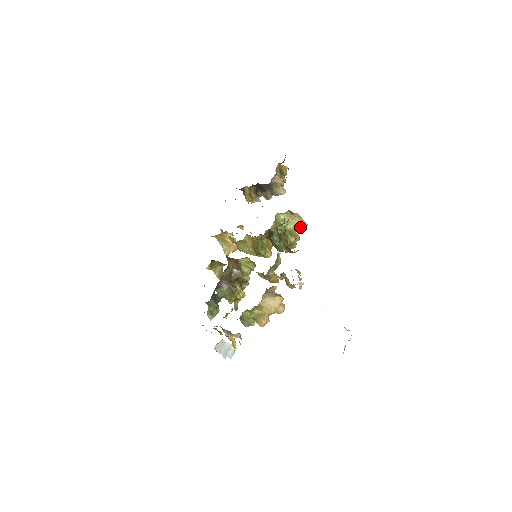
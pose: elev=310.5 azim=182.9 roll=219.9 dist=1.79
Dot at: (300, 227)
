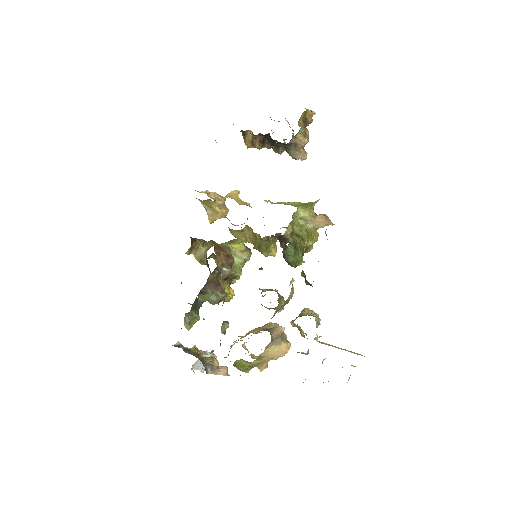
Dot at: (323, 226)
